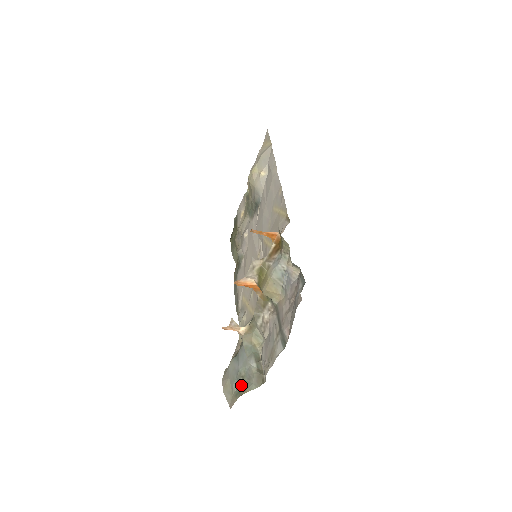
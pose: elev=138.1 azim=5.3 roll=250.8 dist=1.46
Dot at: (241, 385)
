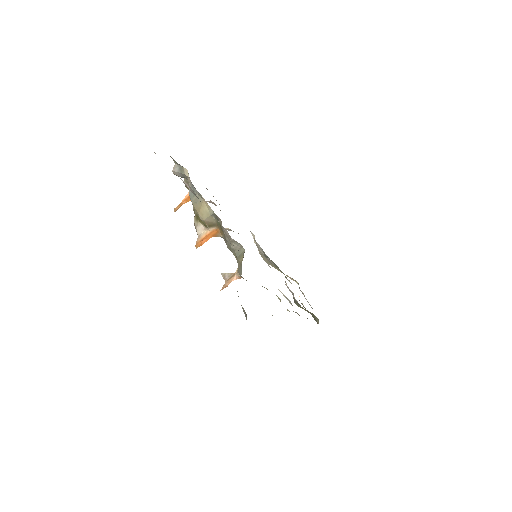
Dot at: occluded
